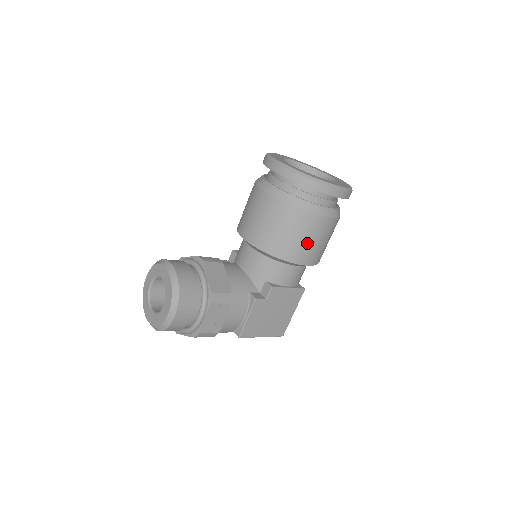
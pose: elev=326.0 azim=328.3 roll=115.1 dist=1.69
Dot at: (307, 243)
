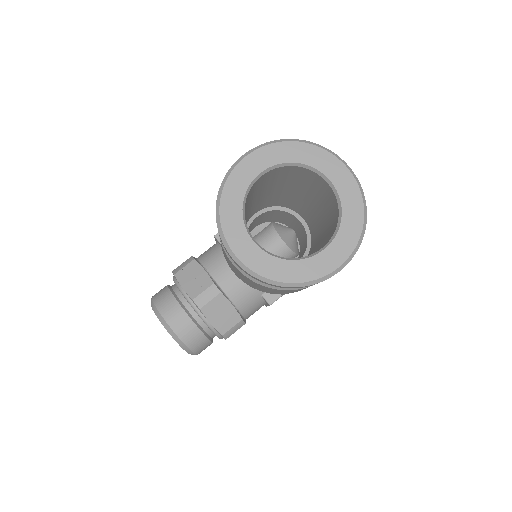
Dot at: occluded
